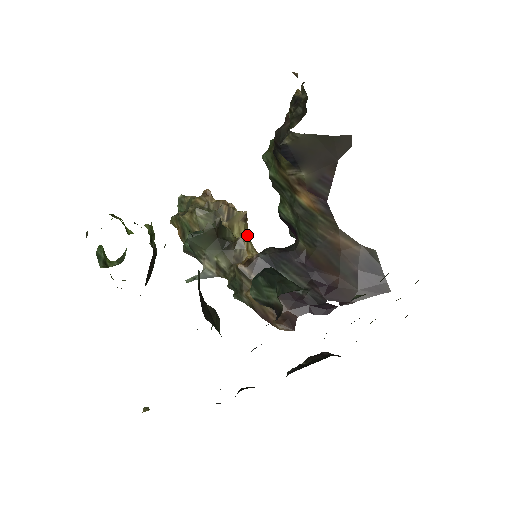
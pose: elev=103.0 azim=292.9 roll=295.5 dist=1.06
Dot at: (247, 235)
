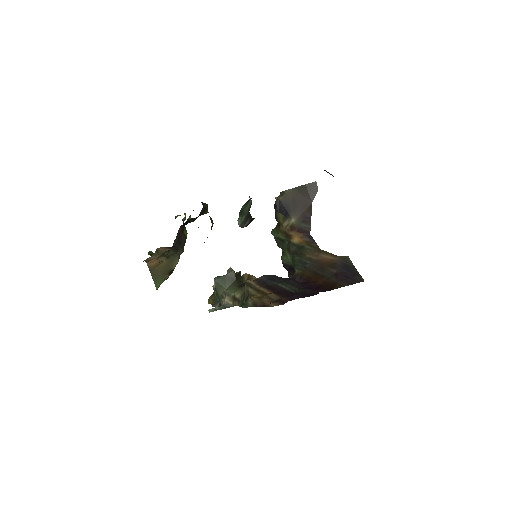
Dot at: occluded
